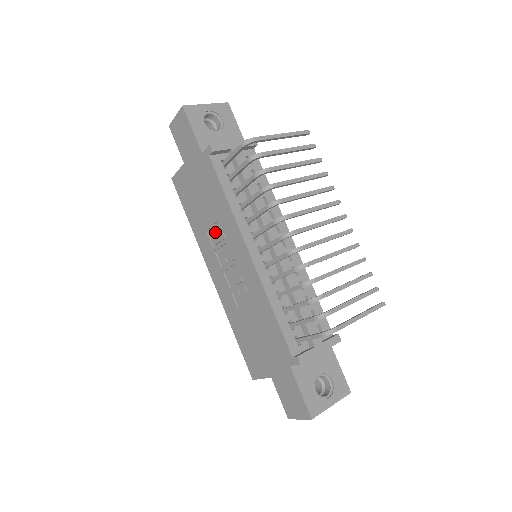
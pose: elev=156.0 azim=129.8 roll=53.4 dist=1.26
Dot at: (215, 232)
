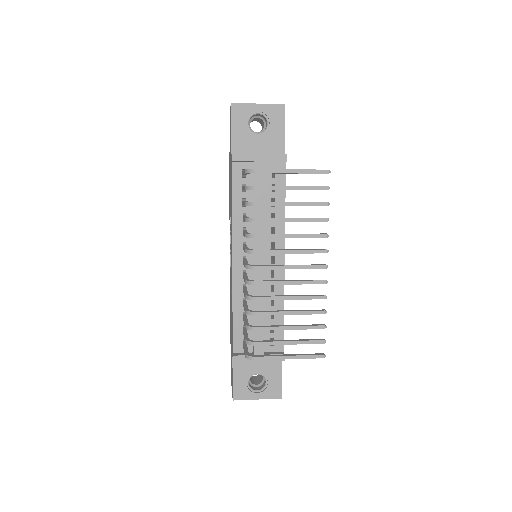
Dot at: occluded
